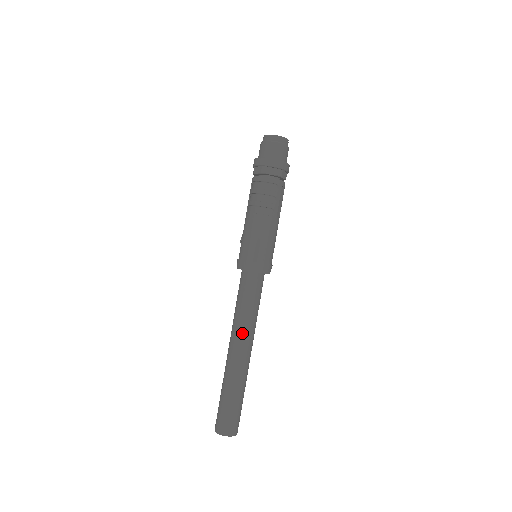
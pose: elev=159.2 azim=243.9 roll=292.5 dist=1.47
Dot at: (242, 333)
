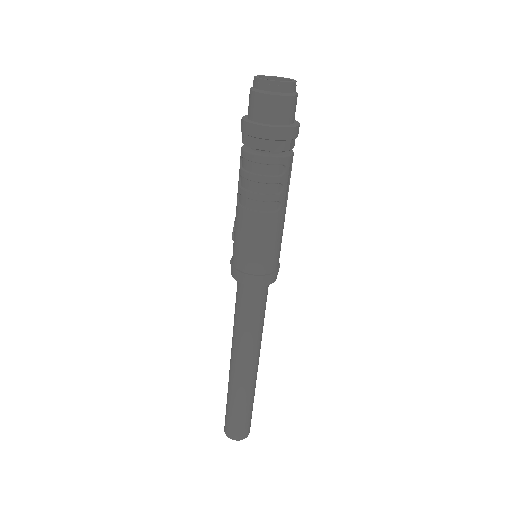
Dot at: (247, 350)
